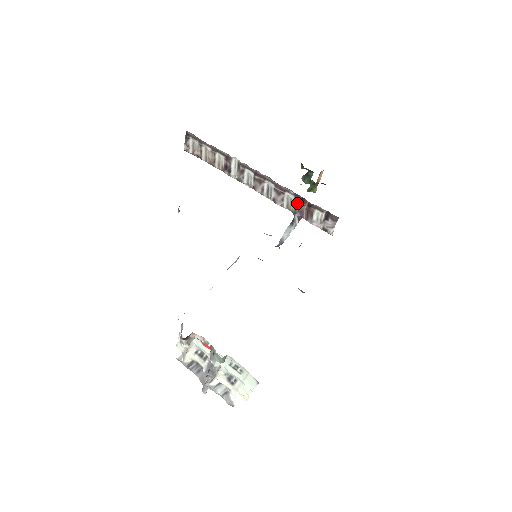
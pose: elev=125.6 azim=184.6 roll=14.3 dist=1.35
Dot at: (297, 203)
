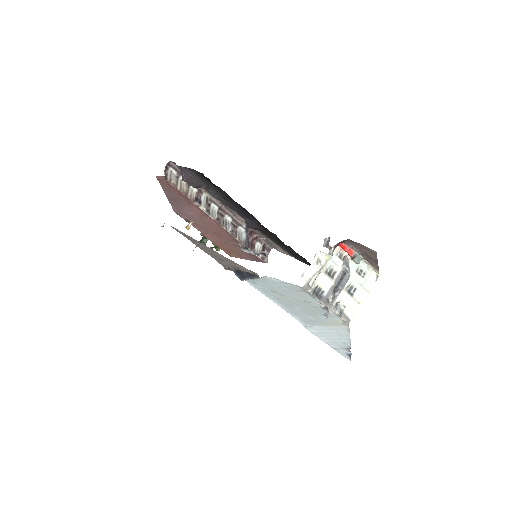
Dot at: (246, 236)
